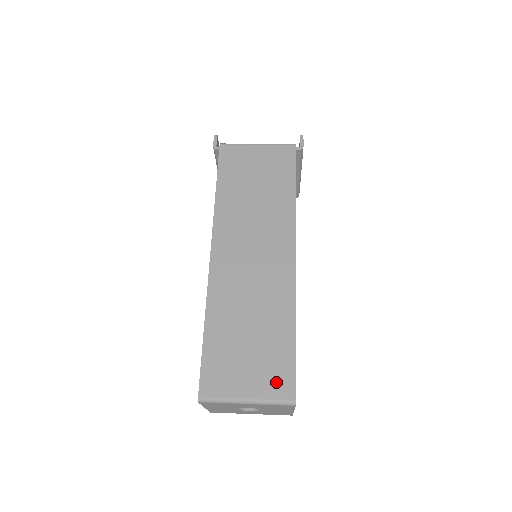
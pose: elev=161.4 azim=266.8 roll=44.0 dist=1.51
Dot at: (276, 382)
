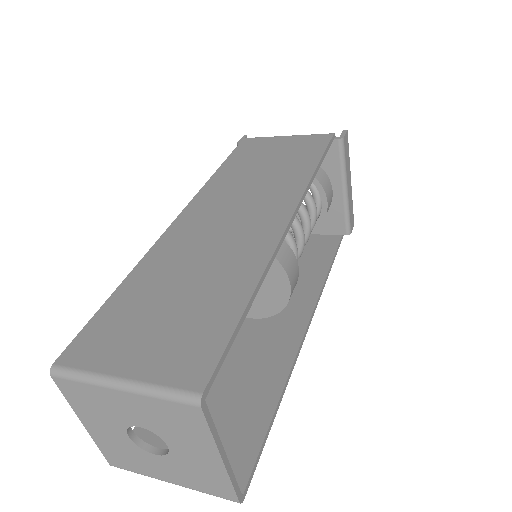
Dot at: (183, 360)
